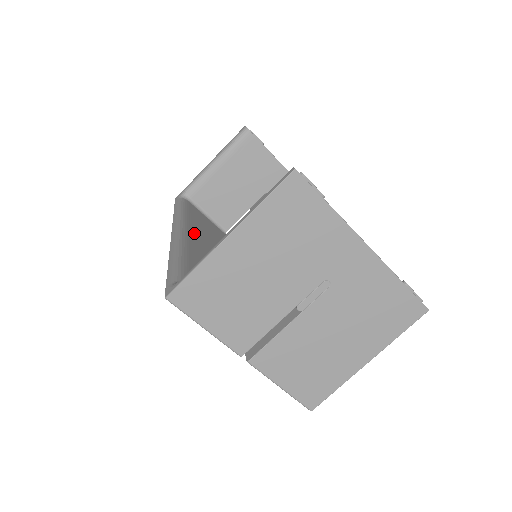
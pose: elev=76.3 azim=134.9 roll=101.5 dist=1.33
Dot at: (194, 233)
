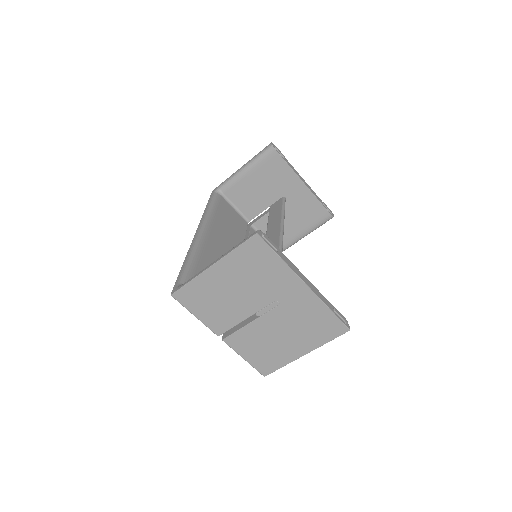
Dot at: (213, 232)
